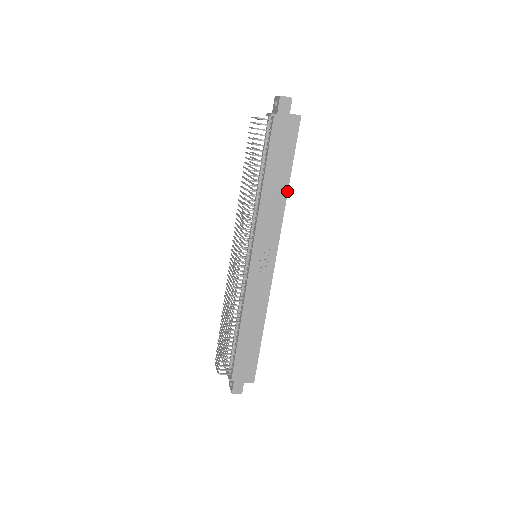
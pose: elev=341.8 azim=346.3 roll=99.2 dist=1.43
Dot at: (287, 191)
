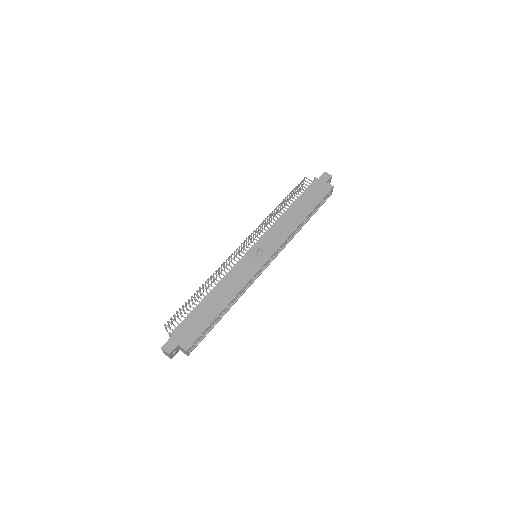
Dot at: (302, 221)
